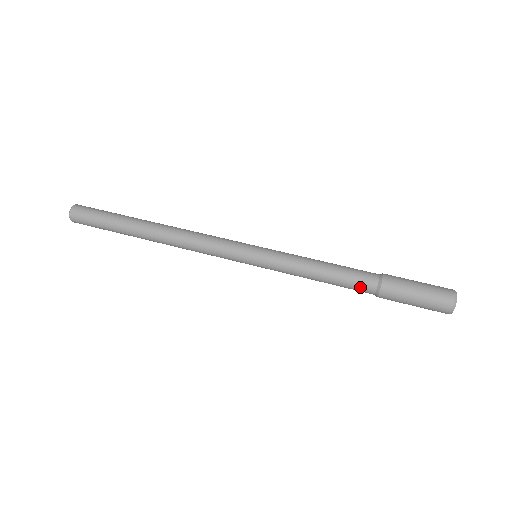
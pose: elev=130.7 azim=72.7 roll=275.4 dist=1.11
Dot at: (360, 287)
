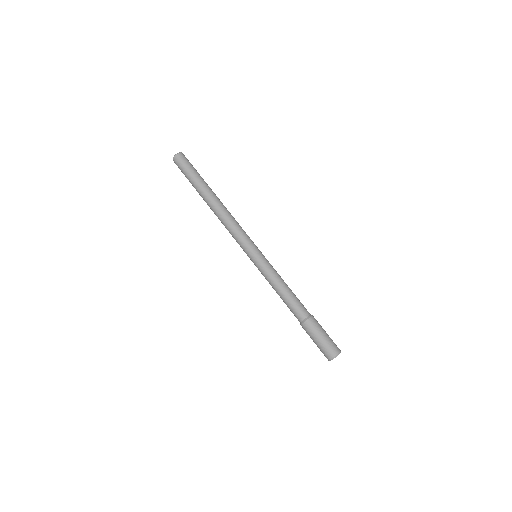
Dot at: (298, 311)
